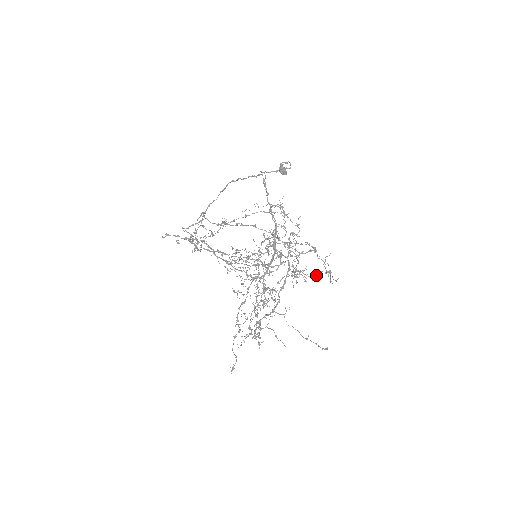
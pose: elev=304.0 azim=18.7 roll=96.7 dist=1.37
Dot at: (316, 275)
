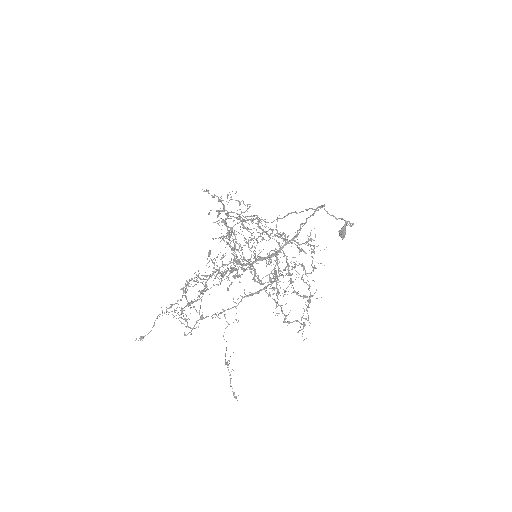
Dot at: occluded
